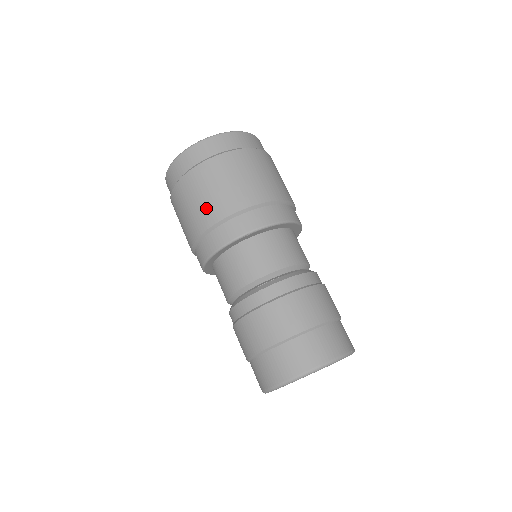
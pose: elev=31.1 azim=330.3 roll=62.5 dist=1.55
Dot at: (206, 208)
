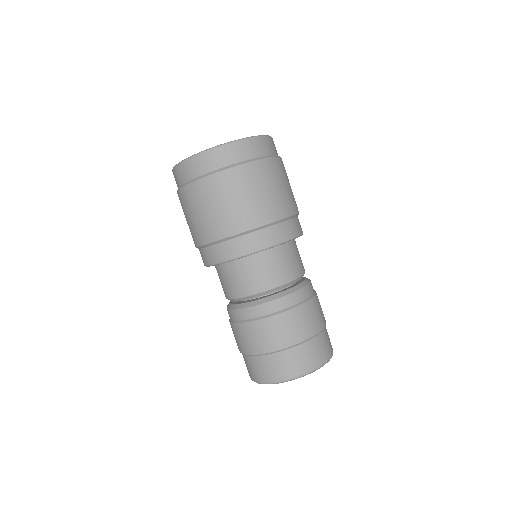
Dot at: (264, 205)
